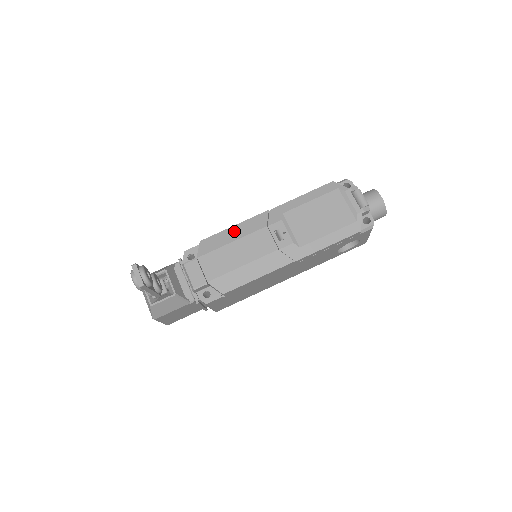
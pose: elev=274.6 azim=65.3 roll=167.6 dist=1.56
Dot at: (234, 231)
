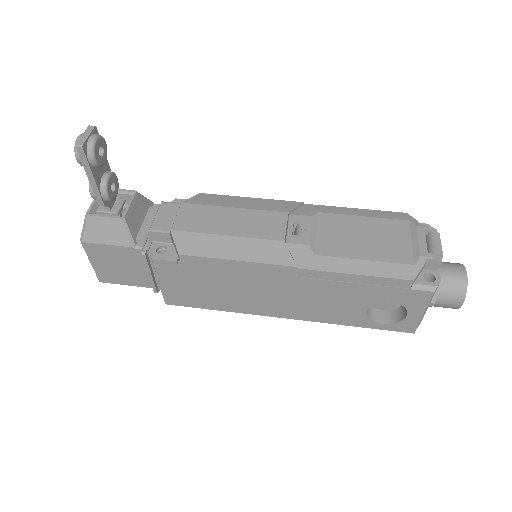
Dot at: (246, 201)
